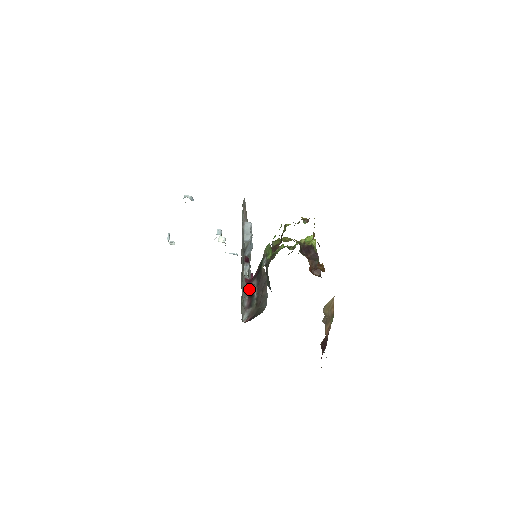
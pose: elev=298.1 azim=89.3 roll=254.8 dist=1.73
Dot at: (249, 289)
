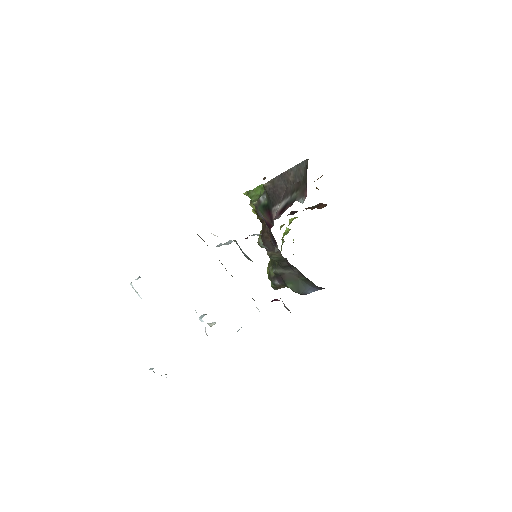
Dot at: (277, 217)
